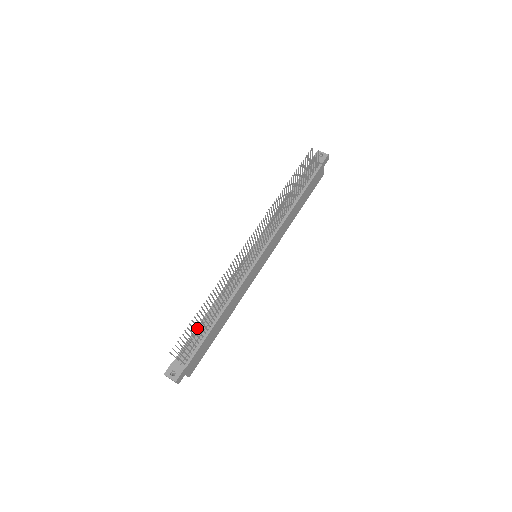
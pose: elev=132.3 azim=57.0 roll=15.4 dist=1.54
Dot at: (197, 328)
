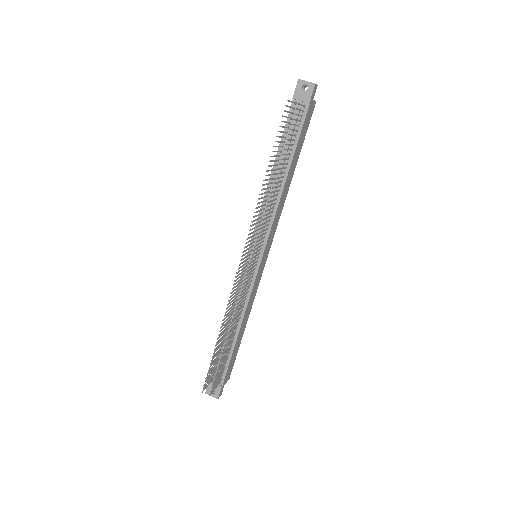
Dot at: (219, 366)
